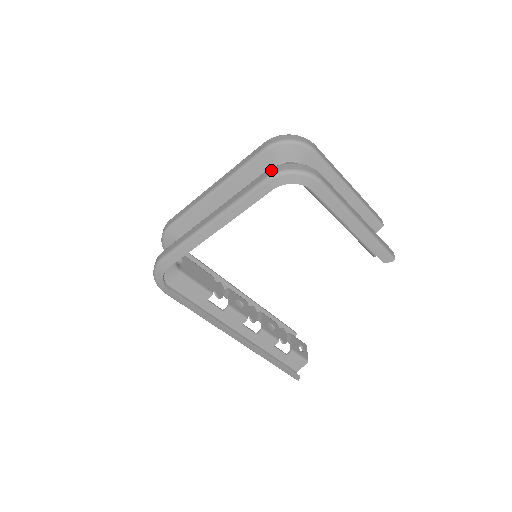
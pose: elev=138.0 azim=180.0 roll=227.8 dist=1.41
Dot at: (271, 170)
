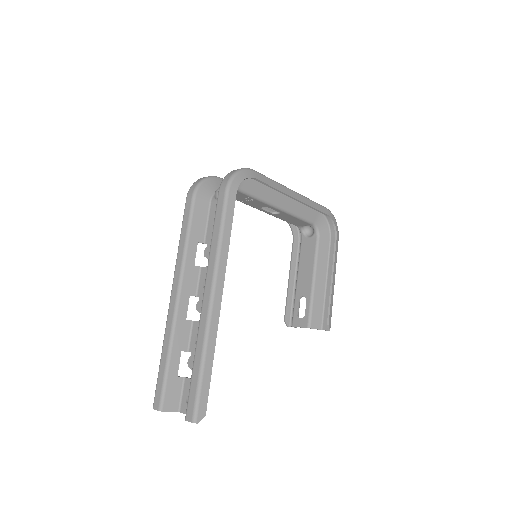
Dot at: occluded
